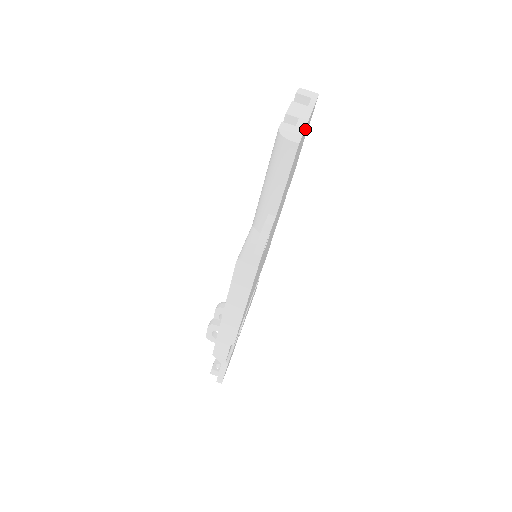
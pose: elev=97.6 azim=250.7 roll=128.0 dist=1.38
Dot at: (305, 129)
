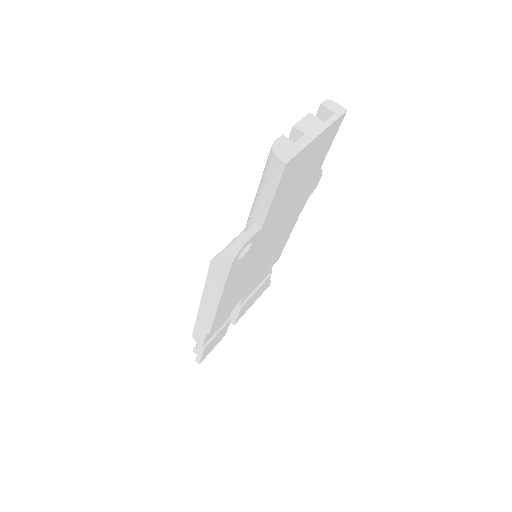
Dot at: (309, 147)
